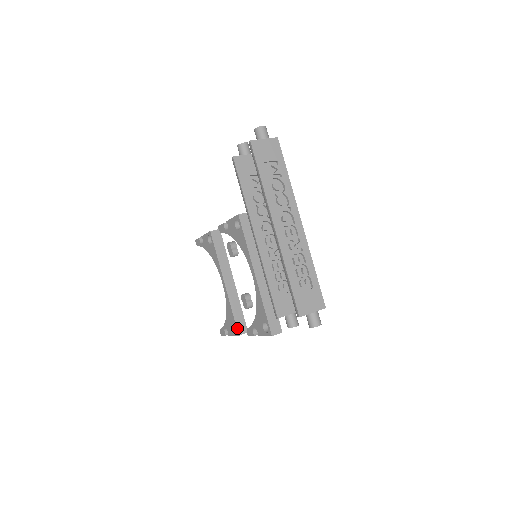
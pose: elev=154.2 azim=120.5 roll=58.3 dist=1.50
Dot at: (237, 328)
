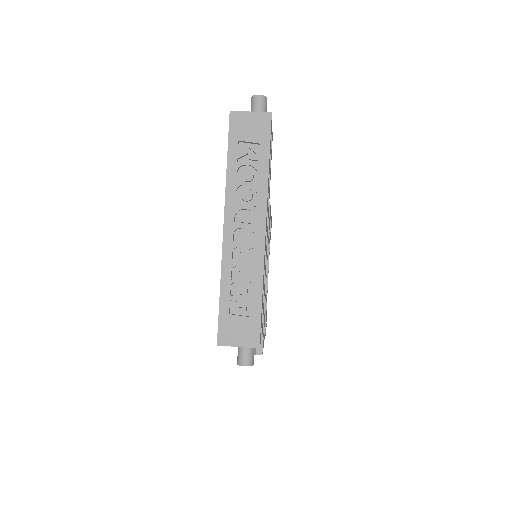
Dot at: occluded
